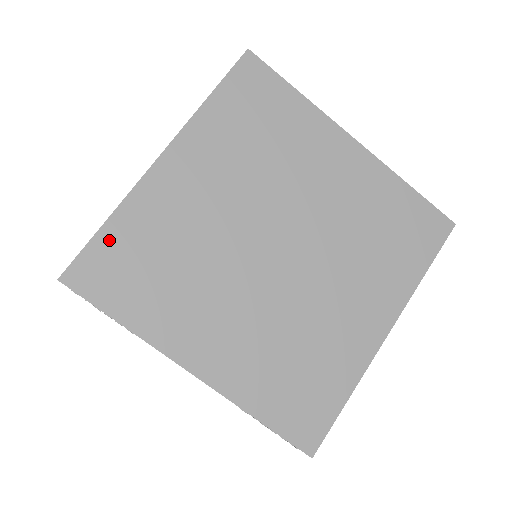
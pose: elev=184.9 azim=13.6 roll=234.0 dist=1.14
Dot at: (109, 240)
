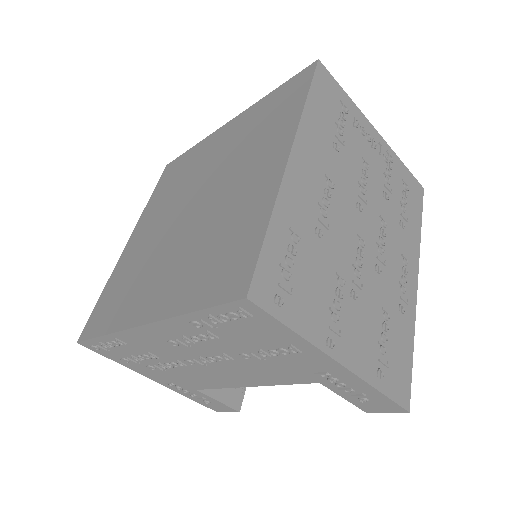
Dot at: (102, 300)
